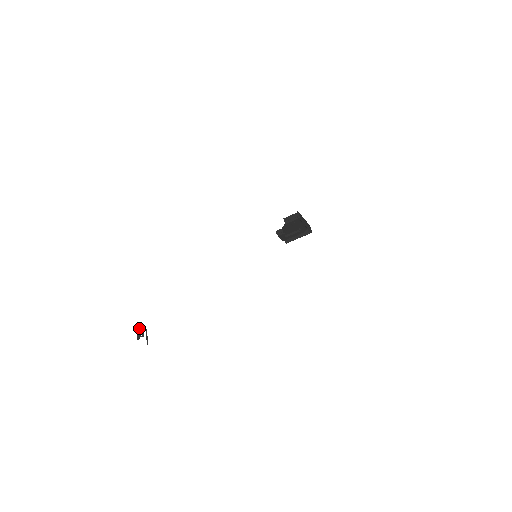
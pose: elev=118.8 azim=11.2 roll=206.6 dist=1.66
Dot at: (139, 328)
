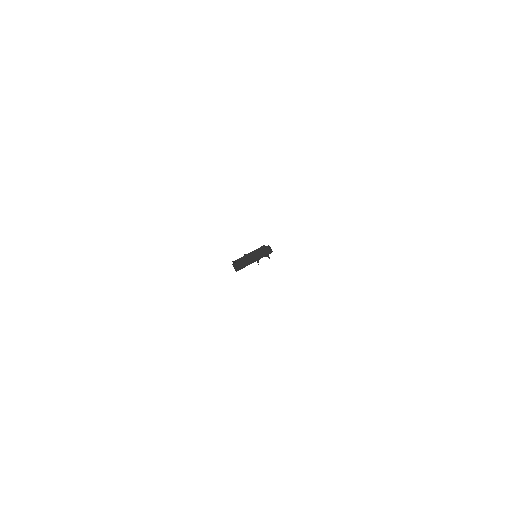
Dot at: occluded
